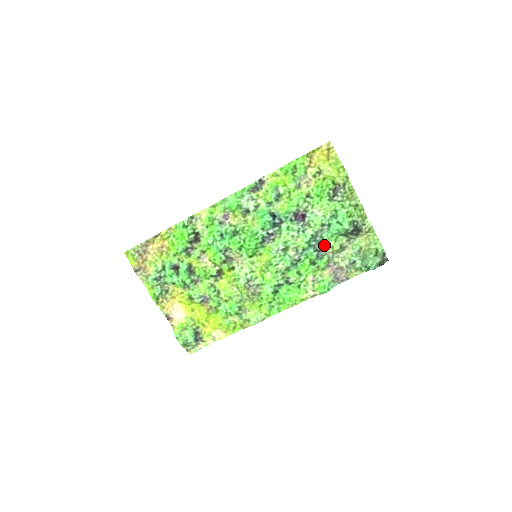
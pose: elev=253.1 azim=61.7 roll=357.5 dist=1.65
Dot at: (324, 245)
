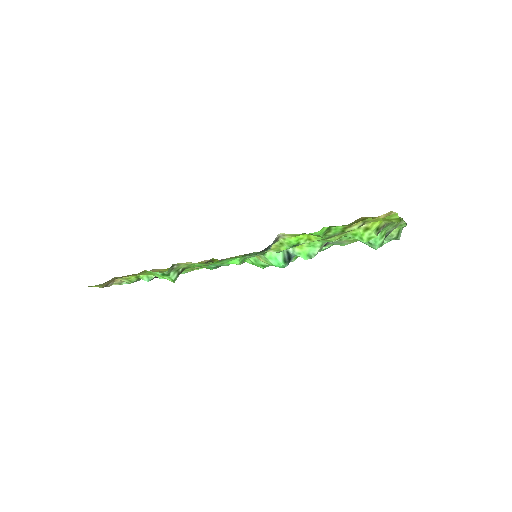
Dot at: occluded
